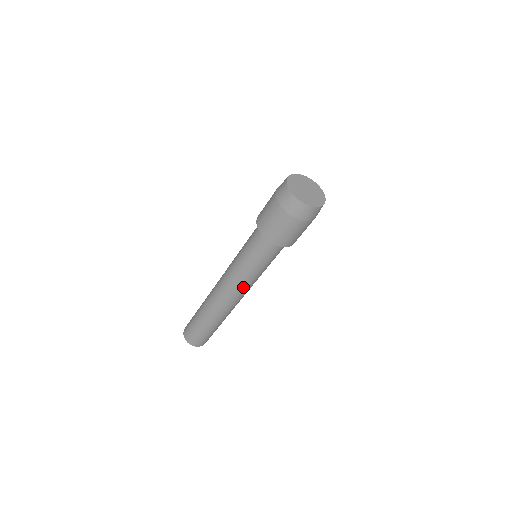
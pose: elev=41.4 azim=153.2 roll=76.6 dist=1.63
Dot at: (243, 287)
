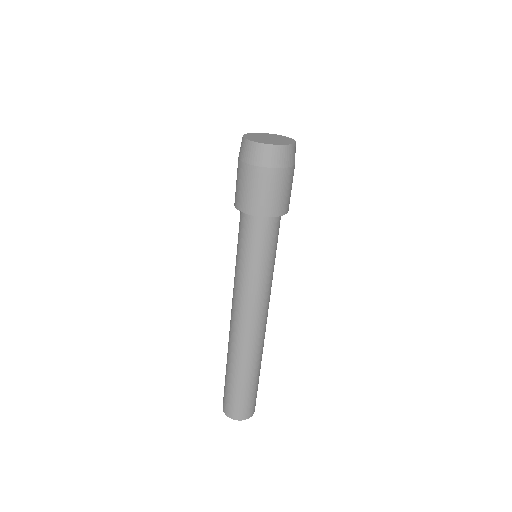
Dot at: (253, 301)
